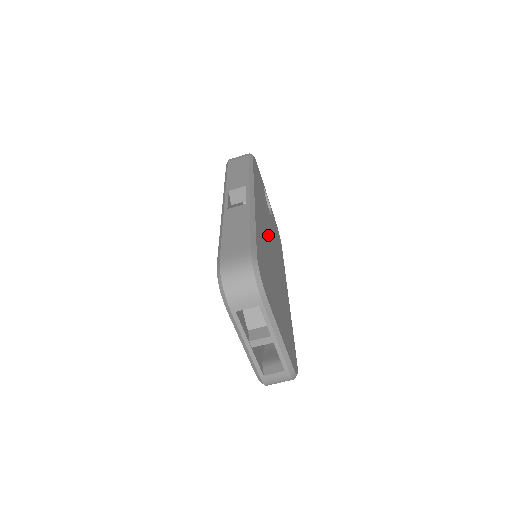
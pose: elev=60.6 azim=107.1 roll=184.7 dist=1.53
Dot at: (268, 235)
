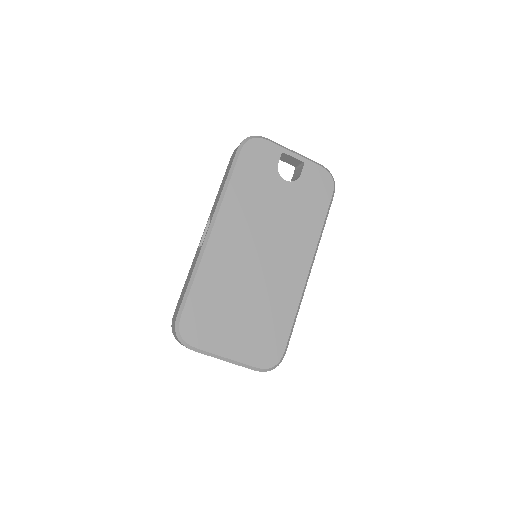
Dot at: (252, 243)
